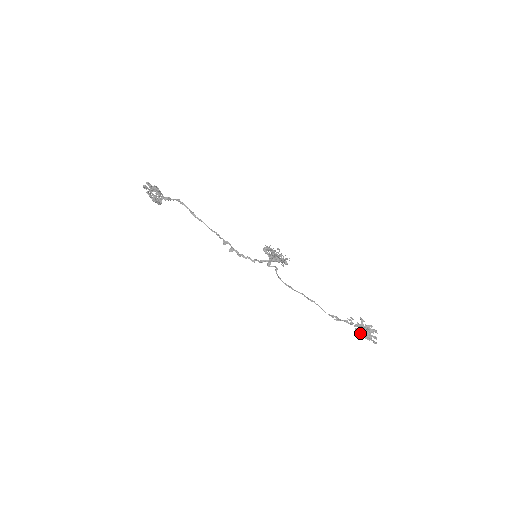
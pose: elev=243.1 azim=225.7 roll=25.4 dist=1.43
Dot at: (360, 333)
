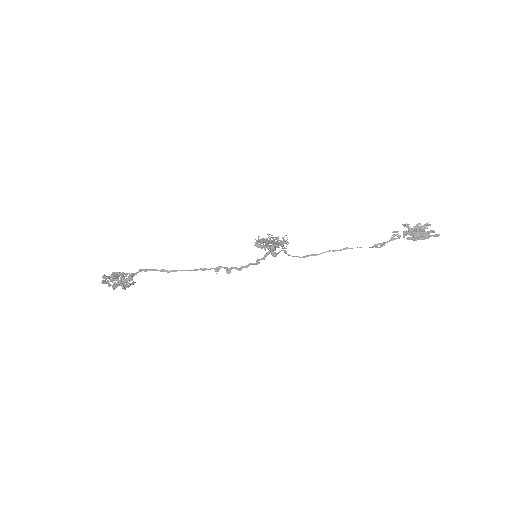
Dot at: (415, 239)
